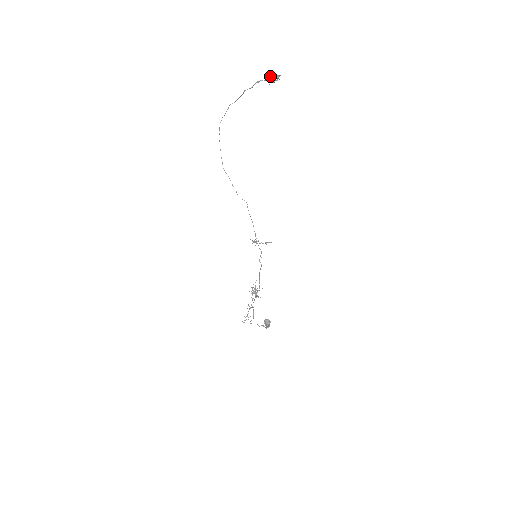
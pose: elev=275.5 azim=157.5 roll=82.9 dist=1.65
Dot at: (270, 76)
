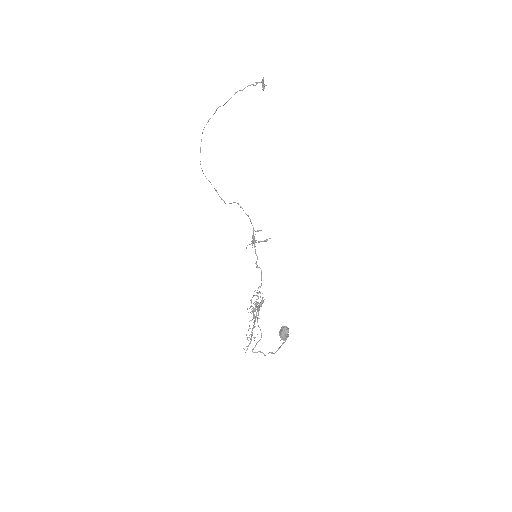
Dot at: occluded
